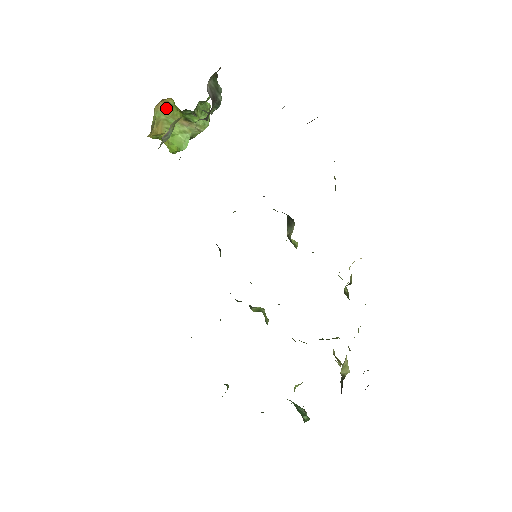
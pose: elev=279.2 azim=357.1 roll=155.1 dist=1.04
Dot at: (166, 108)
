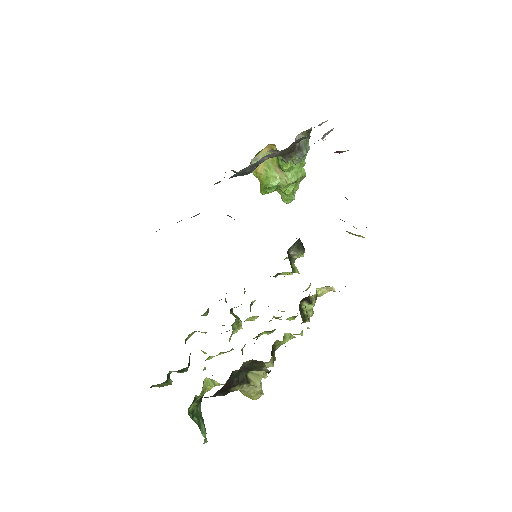
Dot at: occluded
